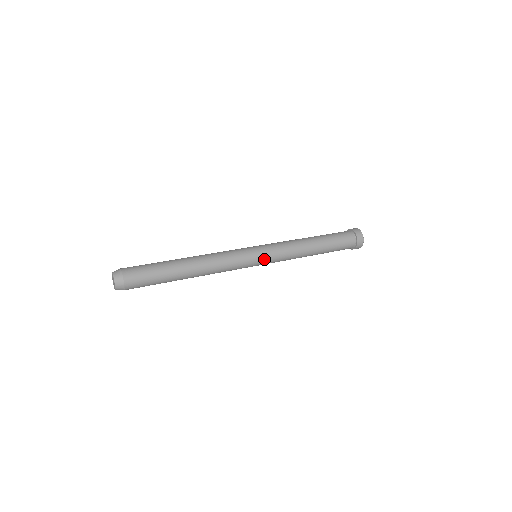
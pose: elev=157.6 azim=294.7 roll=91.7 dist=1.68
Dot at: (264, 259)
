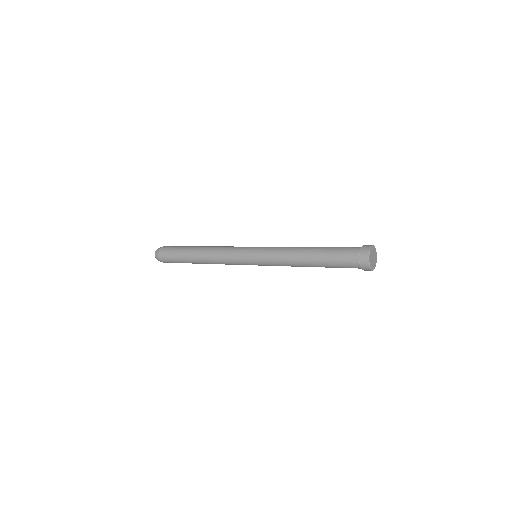
Dot at: (257, 264)
